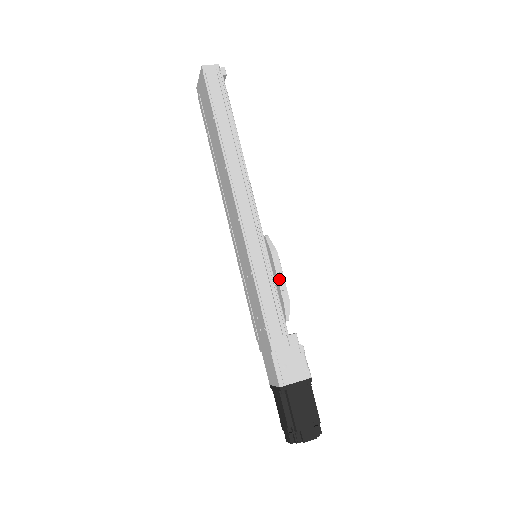
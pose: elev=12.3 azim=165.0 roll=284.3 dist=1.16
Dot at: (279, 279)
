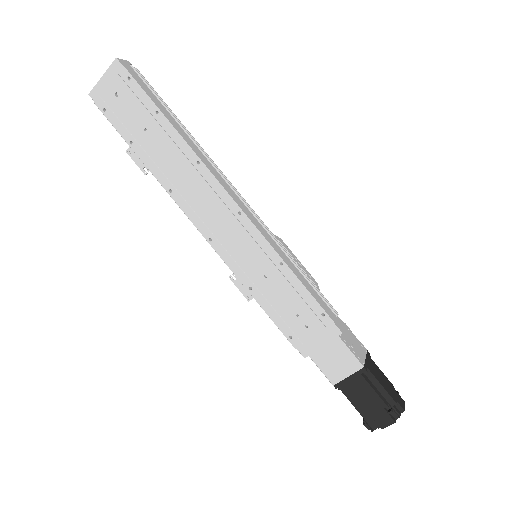
Dot at: (299, 265)
